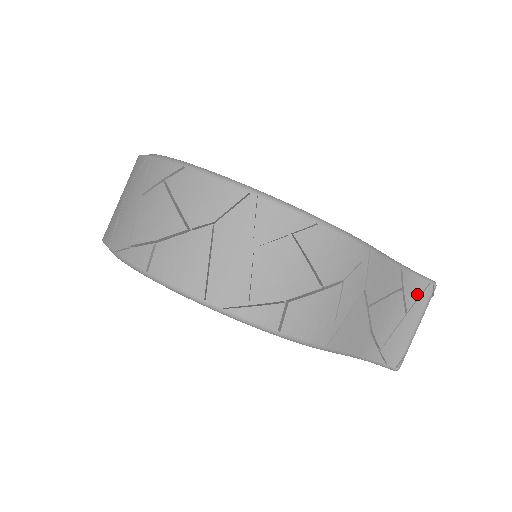
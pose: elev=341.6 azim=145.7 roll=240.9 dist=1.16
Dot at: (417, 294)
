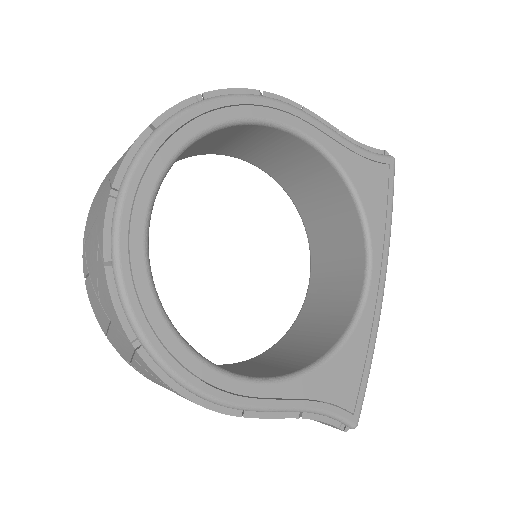
Dot at: occluded
